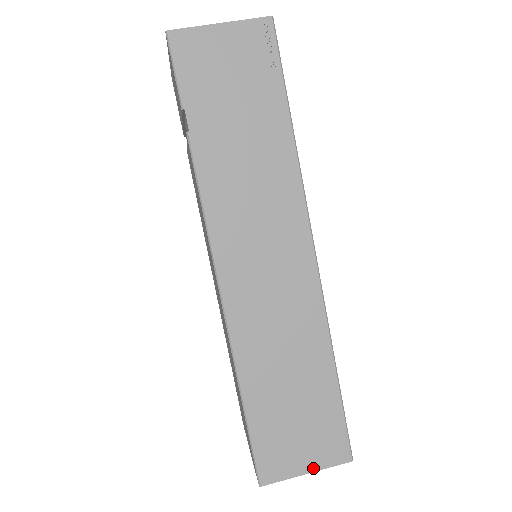
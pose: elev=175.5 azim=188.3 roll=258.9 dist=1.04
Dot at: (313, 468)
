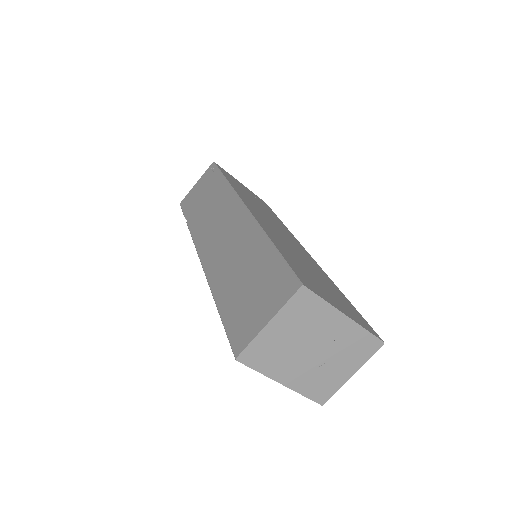
Dot at: (271, 315)
